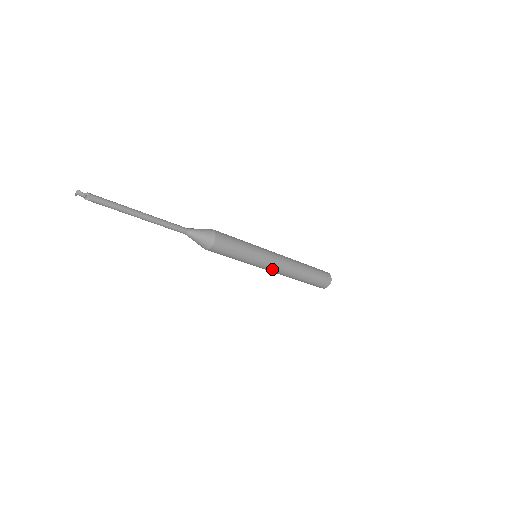
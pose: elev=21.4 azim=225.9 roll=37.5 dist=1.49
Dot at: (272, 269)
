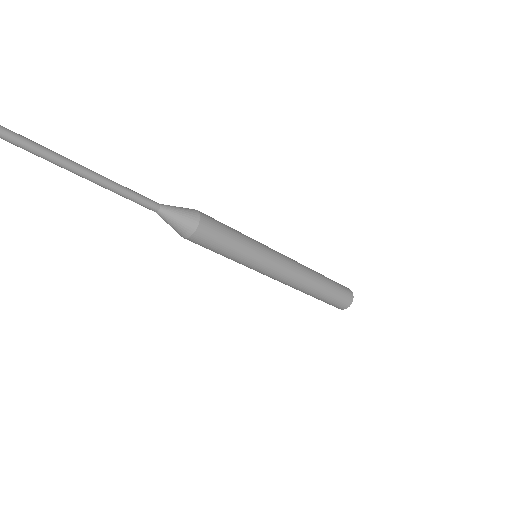
Dot at: (281, 272)
